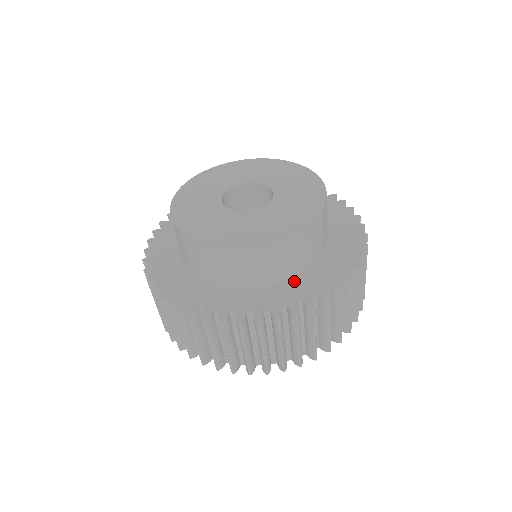
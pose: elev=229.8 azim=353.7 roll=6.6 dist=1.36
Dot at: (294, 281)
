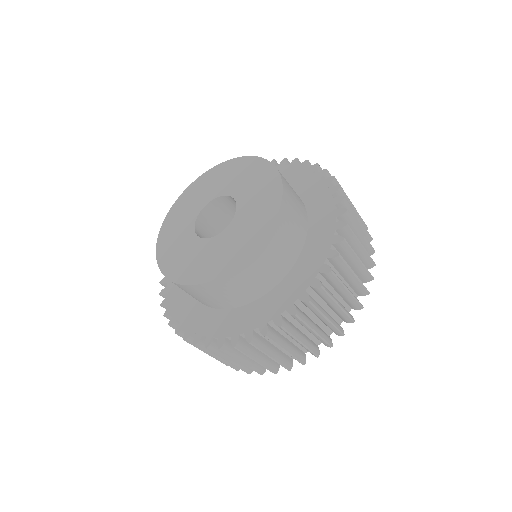
Dot at: (211, 312)
